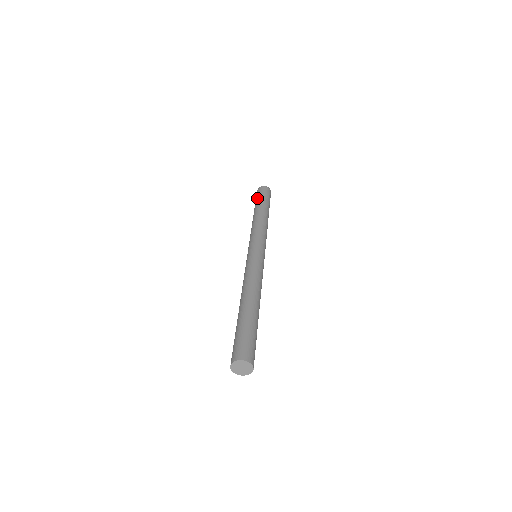
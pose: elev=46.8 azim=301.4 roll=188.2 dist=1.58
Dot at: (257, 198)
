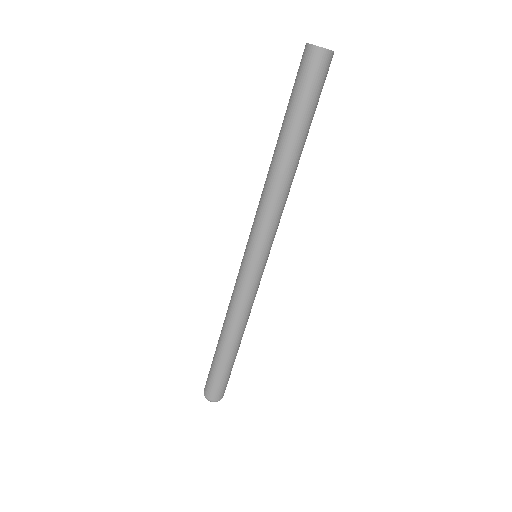
Dot at: occluded
